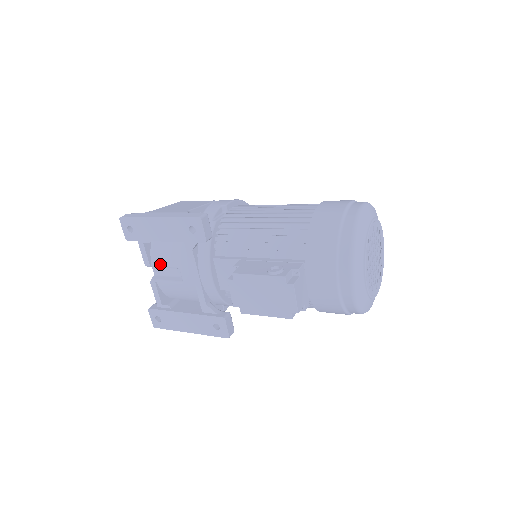
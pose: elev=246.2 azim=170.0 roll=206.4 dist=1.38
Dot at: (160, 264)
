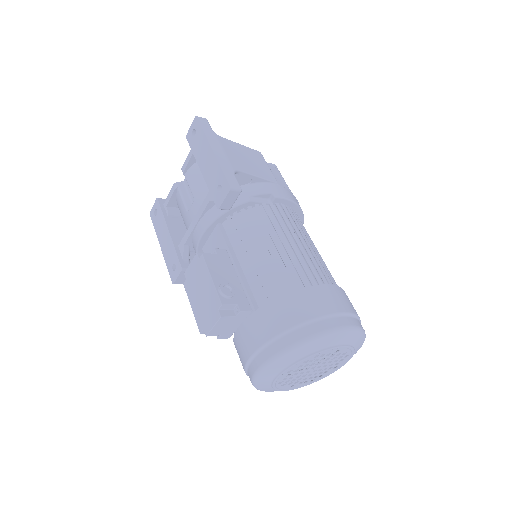
Dot at: (189, 181)
